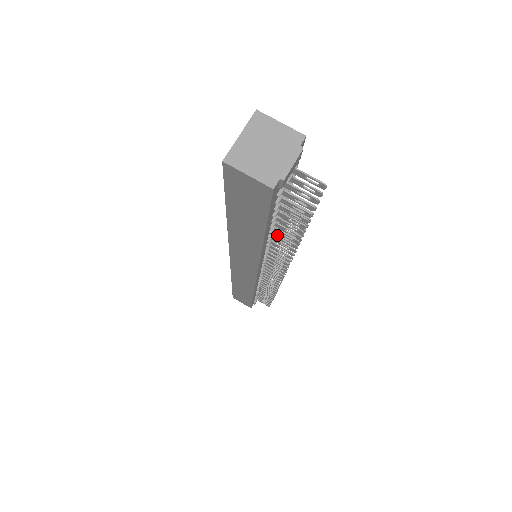
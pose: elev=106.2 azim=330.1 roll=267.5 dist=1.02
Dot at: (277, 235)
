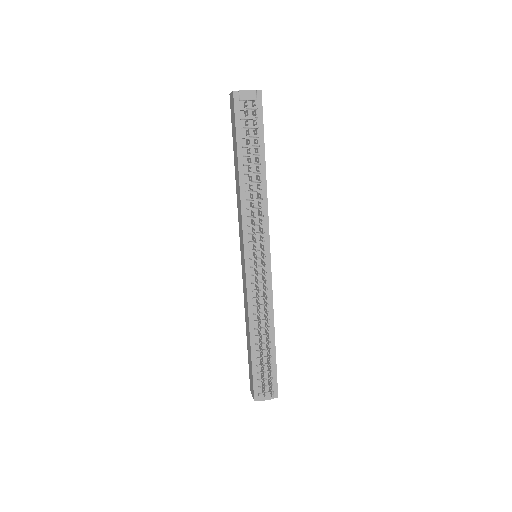
Dot at: (249, 176)
